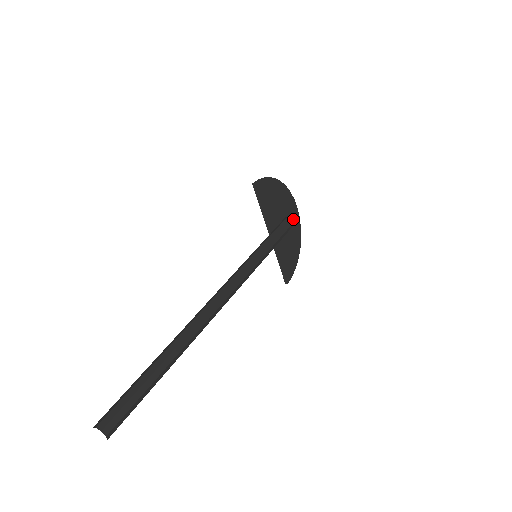
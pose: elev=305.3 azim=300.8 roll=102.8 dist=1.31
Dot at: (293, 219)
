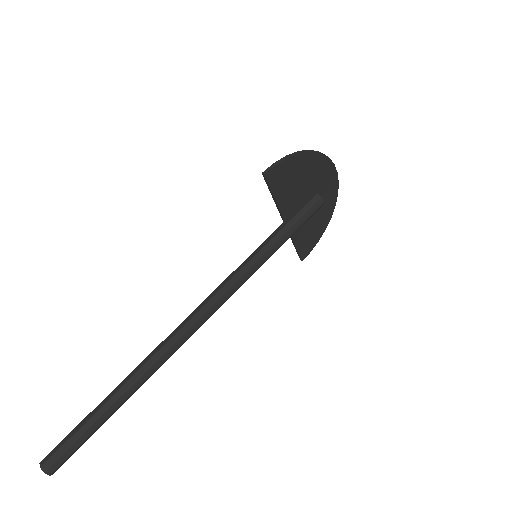
Dot at: (322, 200)
